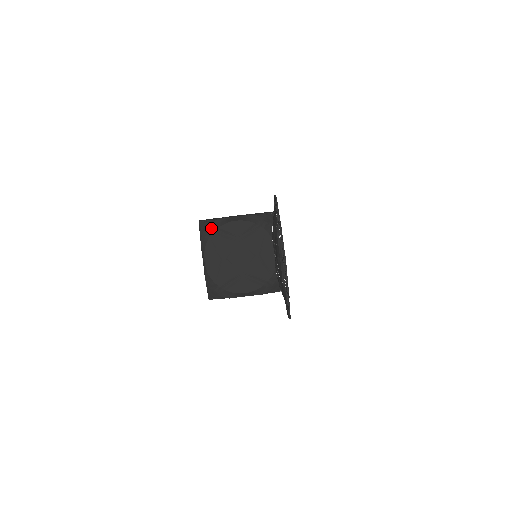
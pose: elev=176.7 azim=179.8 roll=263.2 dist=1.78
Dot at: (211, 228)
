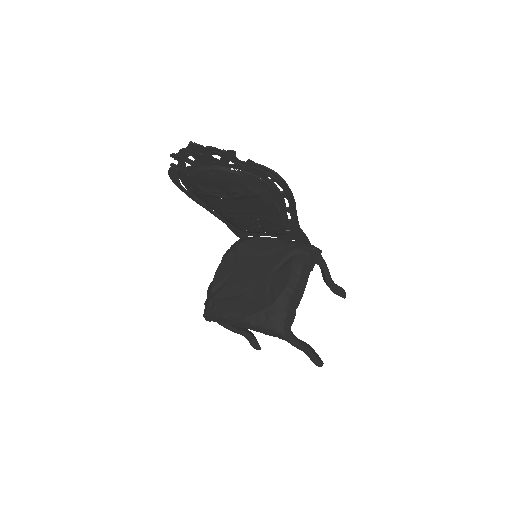
Dot at: (209, 299)
